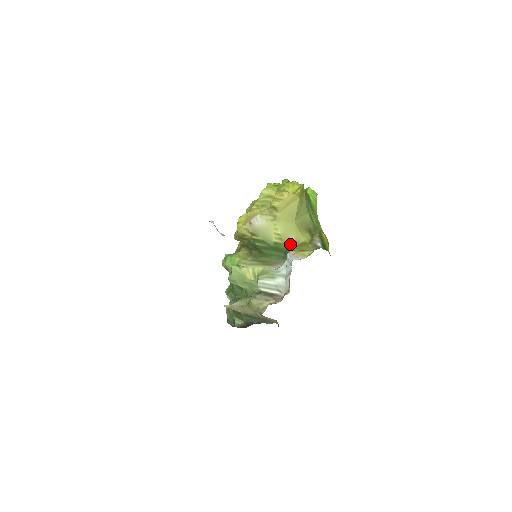
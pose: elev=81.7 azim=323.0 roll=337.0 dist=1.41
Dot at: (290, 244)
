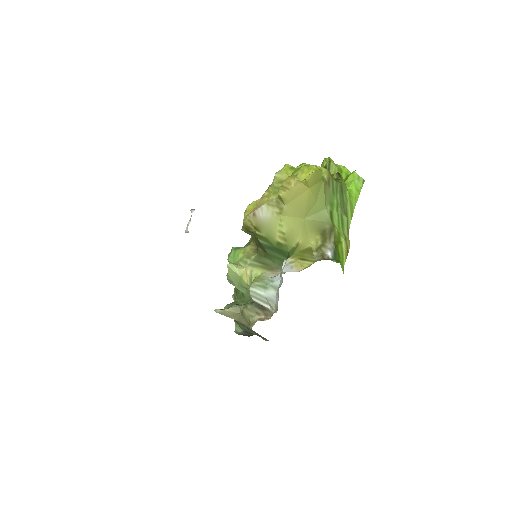
Dot at: (293, 247)
